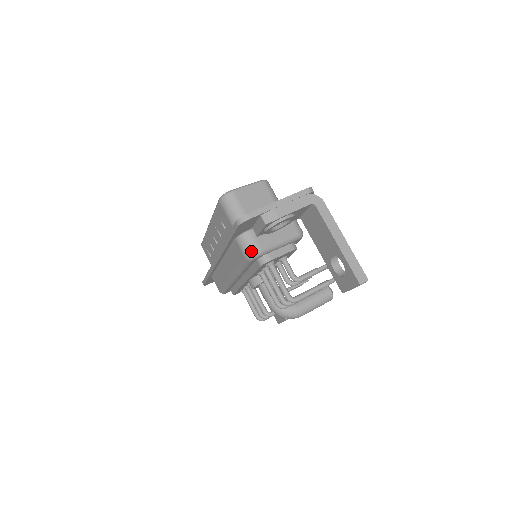
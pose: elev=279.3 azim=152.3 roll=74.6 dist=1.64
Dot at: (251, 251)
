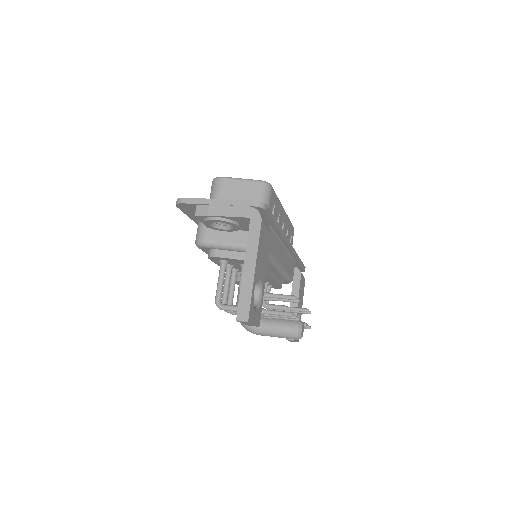
Dot at: (198, 238)
